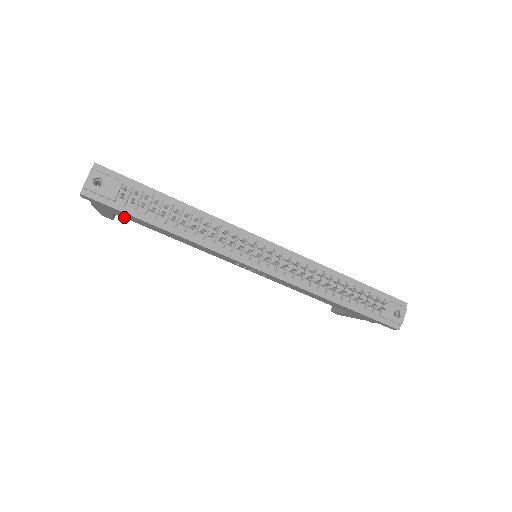
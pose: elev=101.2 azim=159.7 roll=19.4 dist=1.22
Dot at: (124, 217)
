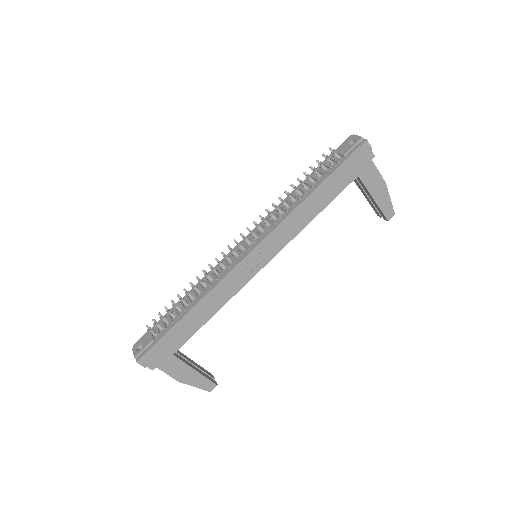
Dot at: (178, 347)
